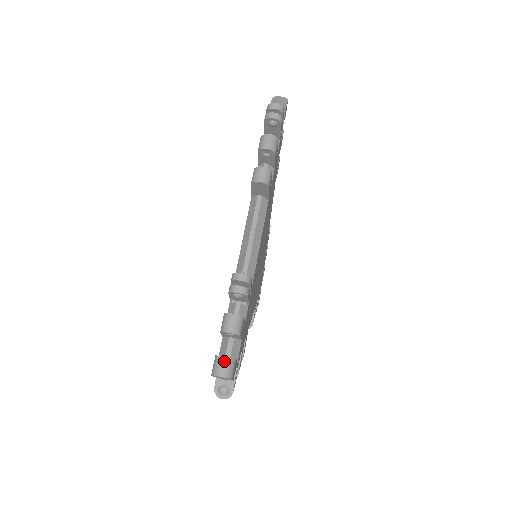
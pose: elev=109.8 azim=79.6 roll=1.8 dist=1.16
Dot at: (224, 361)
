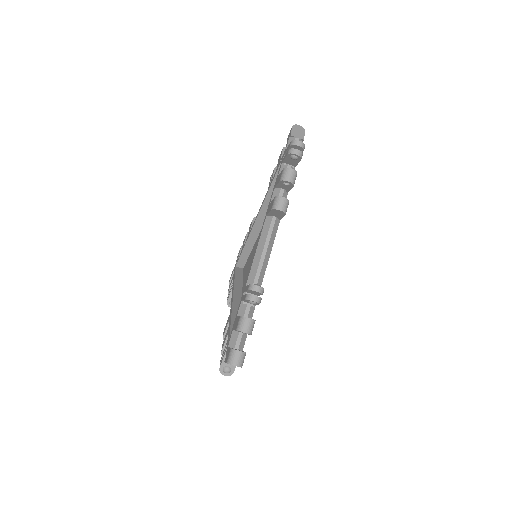
Dot at: (239, 354)
